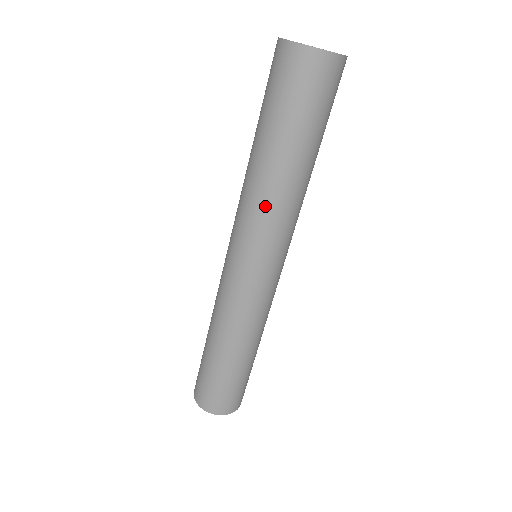
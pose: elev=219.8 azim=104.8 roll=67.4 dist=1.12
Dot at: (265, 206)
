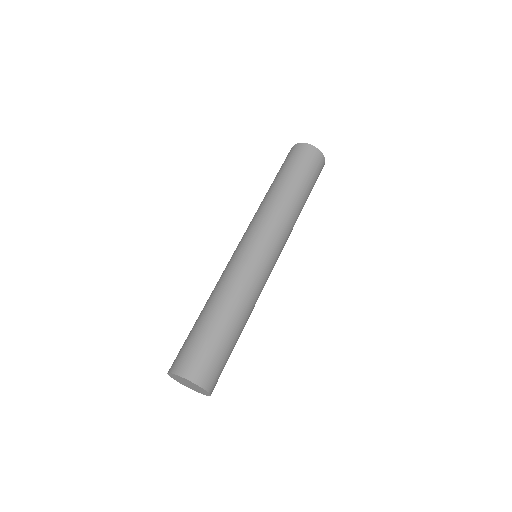
Dot at: (273, 209)
